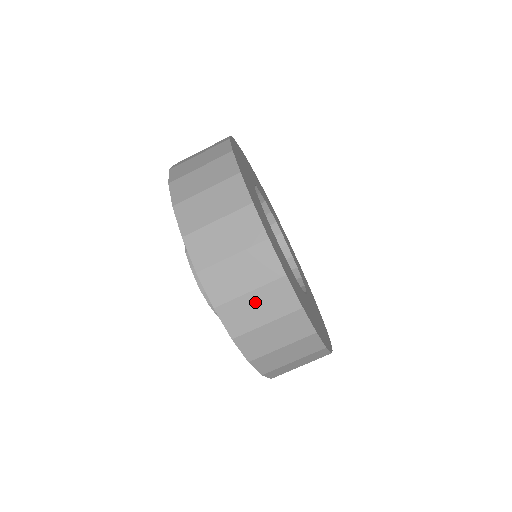
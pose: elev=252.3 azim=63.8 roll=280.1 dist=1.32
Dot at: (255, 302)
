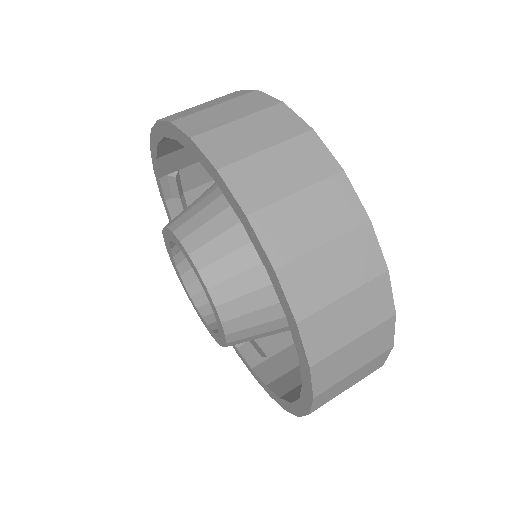
Dot at: (222, 110)
